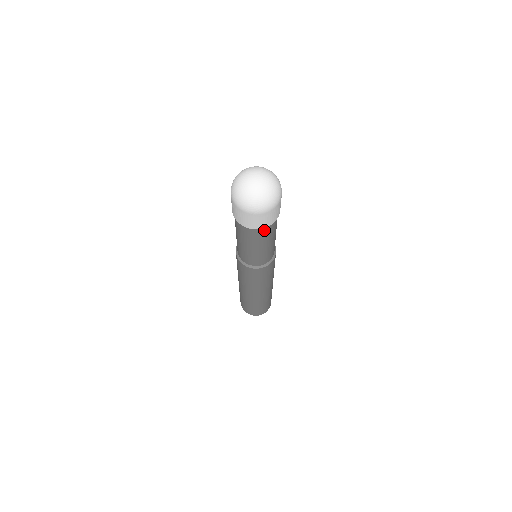
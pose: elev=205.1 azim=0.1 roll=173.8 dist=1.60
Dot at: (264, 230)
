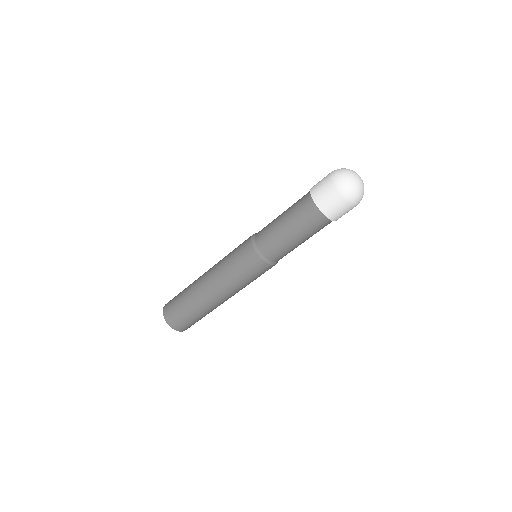
Dot at: (319, 219)
